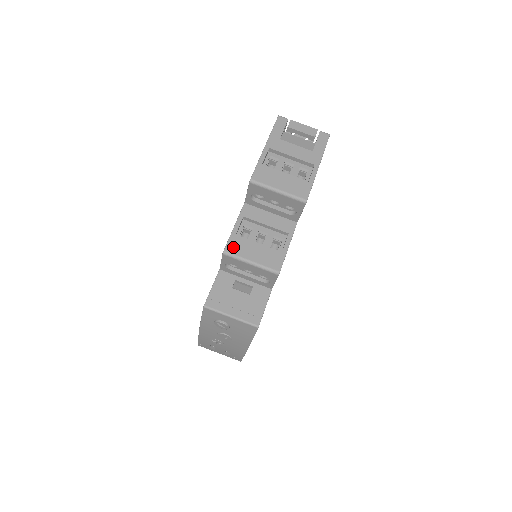
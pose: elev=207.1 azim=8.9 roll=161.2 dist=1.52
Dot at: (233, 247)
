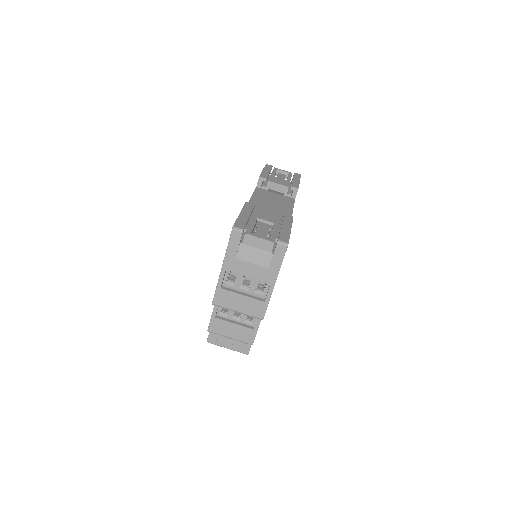
Dot at: (214, 328)
